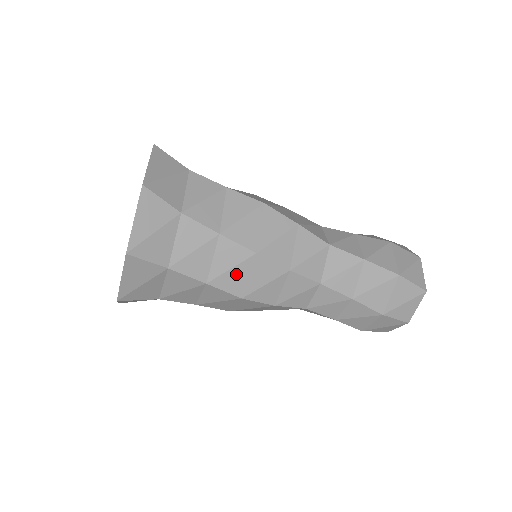
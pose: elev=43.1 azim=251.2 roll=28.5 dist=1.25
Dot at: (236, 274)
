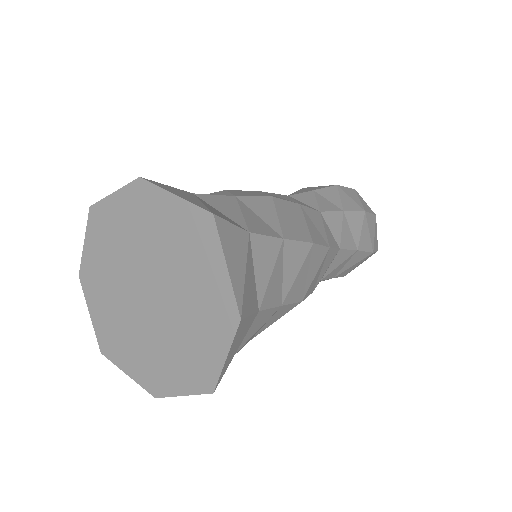
Dot at: occluded
